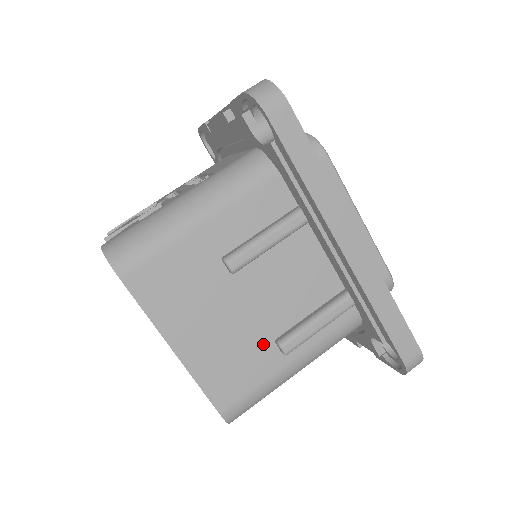
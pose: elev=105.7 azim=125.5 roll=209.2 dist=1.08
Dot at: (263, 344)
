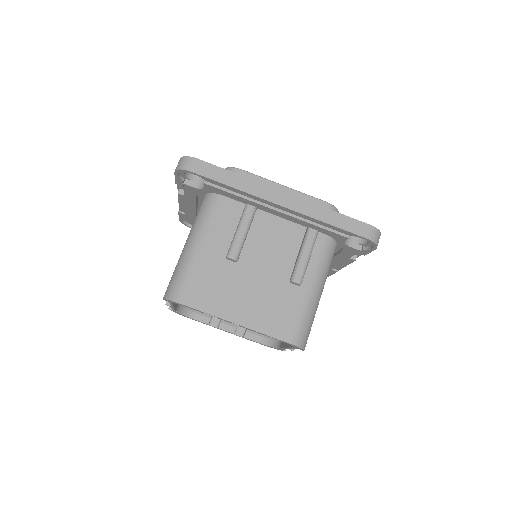
Dot at: (284, 288)
